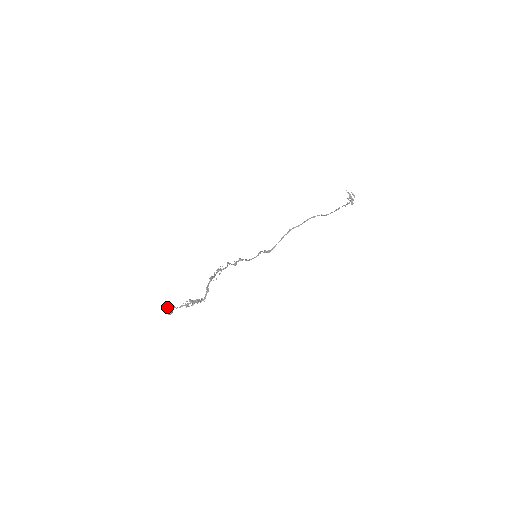
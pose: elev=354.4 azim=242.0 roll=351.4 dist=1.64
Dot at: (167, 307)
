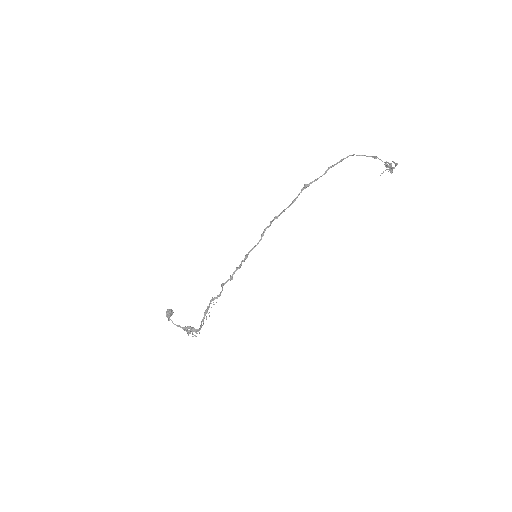
Dot at: (166, 316)
